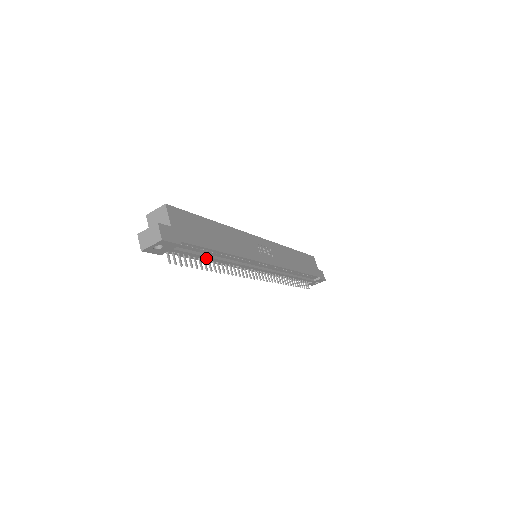
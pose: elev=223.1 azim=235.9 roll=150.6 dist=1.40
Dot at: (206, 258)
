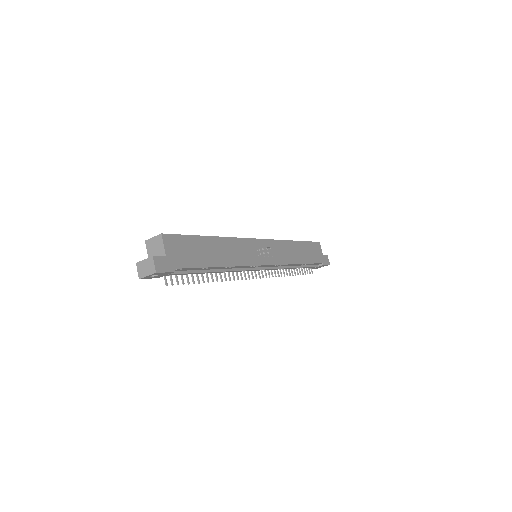
Dot at: (202, 273)
